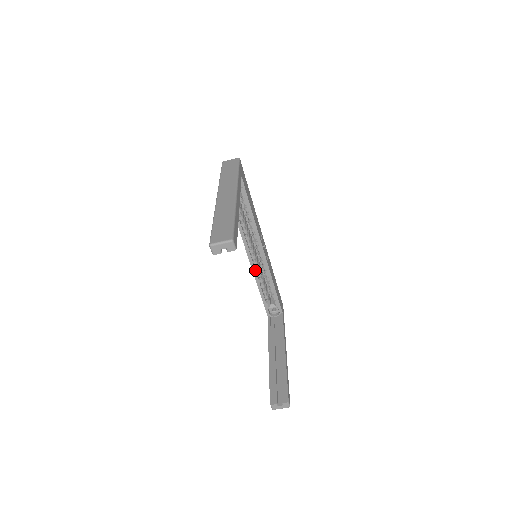
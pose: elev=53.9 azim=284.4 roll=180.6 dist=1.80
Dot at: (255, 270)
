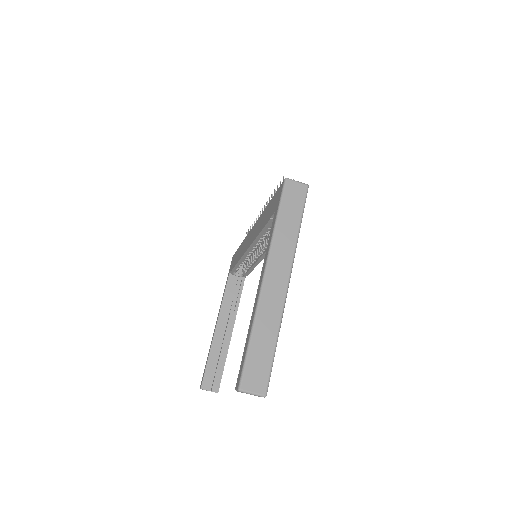
Dot at: (245, 257)
